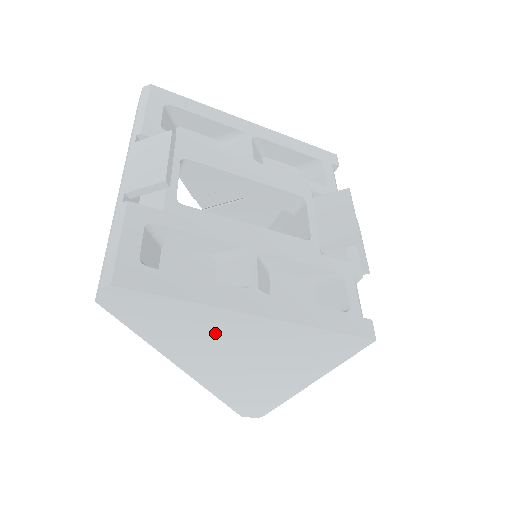
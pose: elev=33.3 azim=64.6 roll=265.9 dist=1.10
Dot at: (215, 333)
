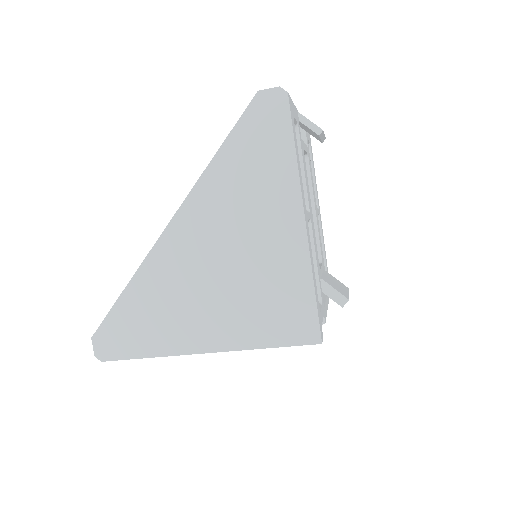
Dot at: (259, 205)
